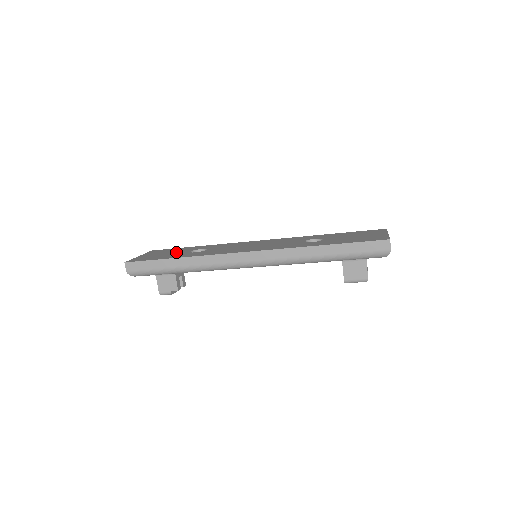
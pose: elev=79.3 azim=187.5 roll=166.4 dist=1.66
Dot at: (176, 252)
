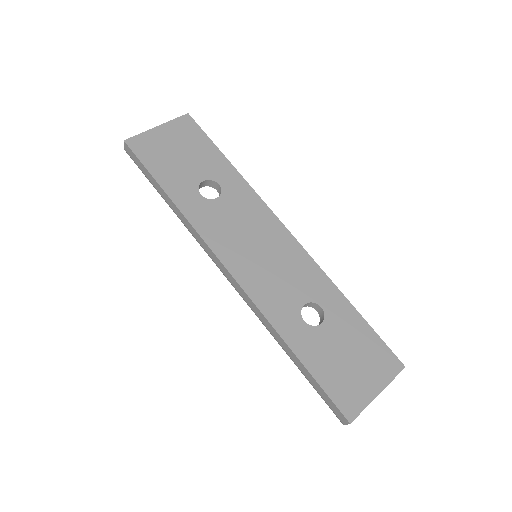
Dot at: (191, 164)
